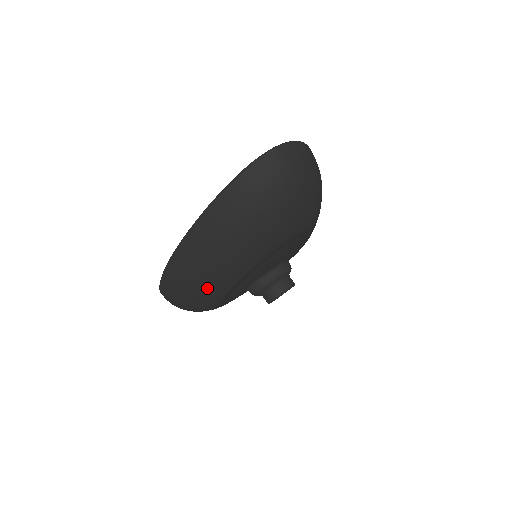
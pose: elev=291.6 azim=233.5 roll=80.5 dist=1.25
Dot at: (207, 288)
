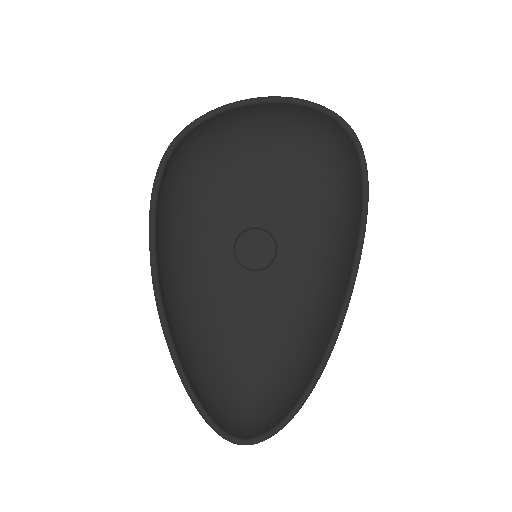
Dot at: (179, 290)
